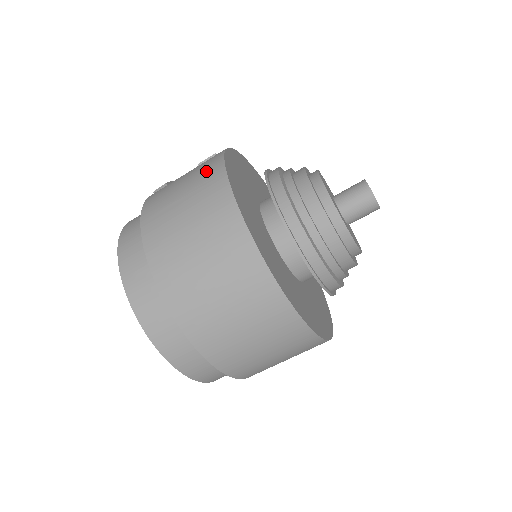
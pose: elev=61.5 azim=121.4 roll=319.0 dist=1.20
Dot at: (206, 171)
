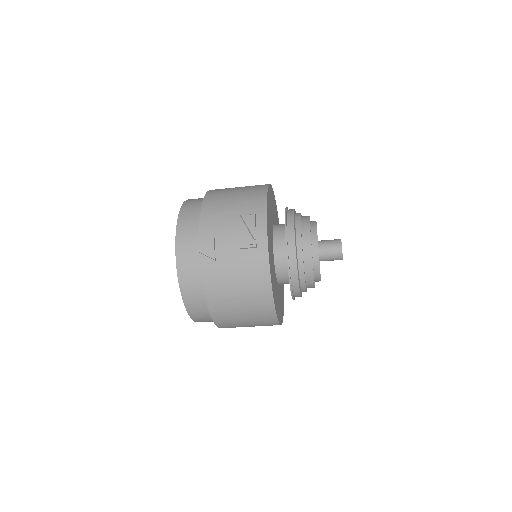
Dot at: (257, 286)
